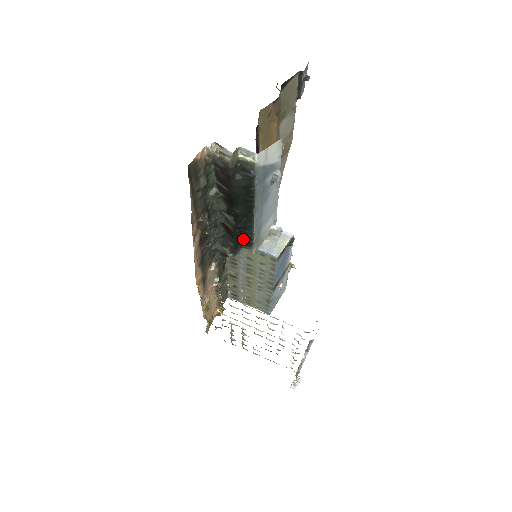
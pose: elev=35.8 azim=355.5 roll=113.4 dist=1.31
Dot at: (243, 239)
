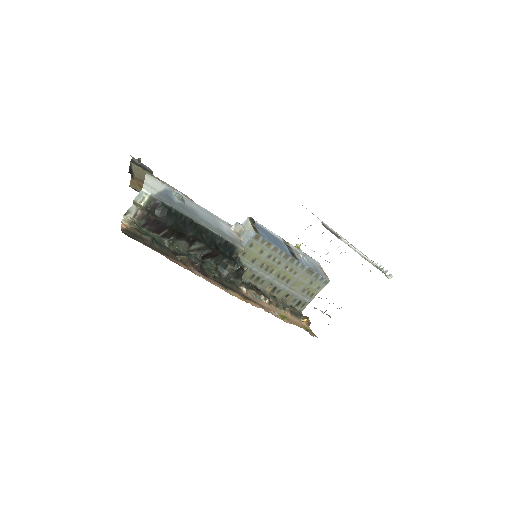
Dot at: (226, 250)
